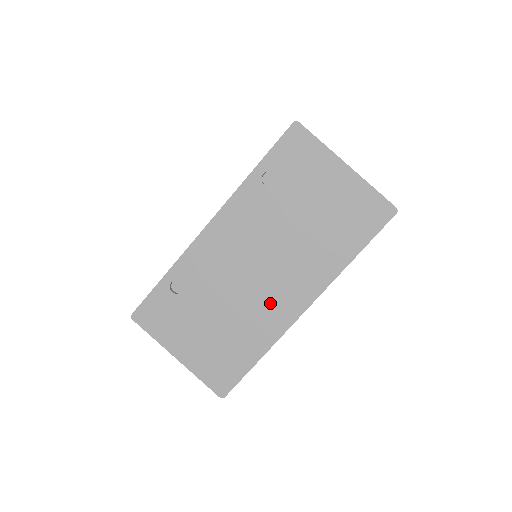
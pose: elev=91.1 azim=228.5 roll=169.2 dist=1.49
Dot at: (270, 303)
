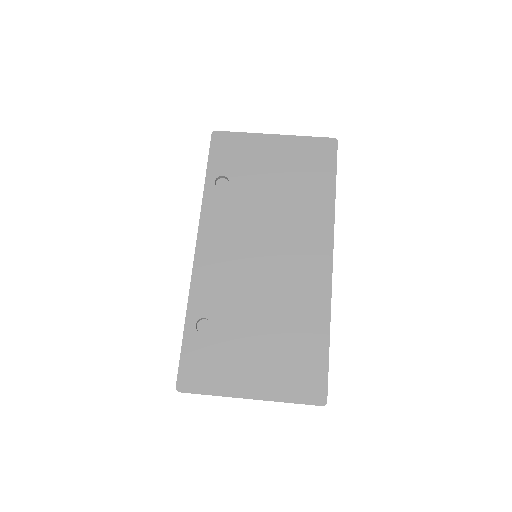
Dot at: (298, 277)
